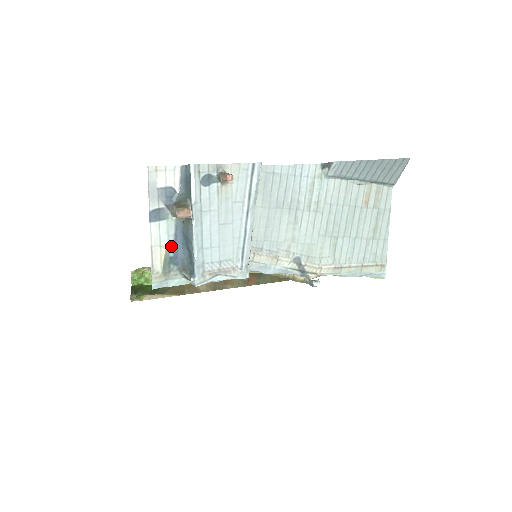
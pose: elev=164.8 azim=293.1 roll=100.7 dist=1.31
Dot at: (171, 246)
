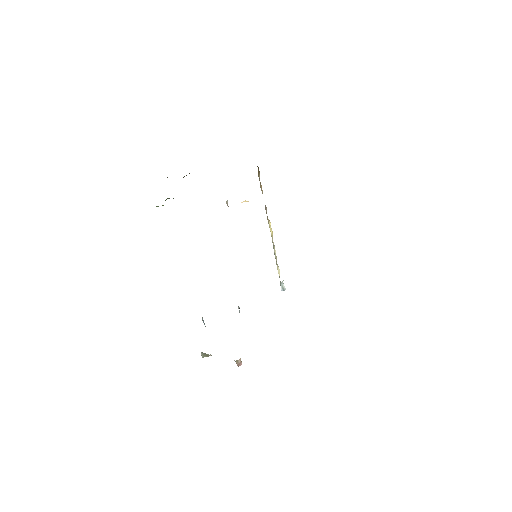
Dot at: occluded
